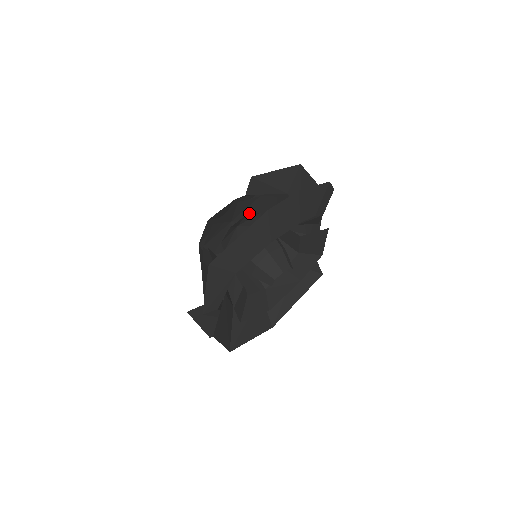
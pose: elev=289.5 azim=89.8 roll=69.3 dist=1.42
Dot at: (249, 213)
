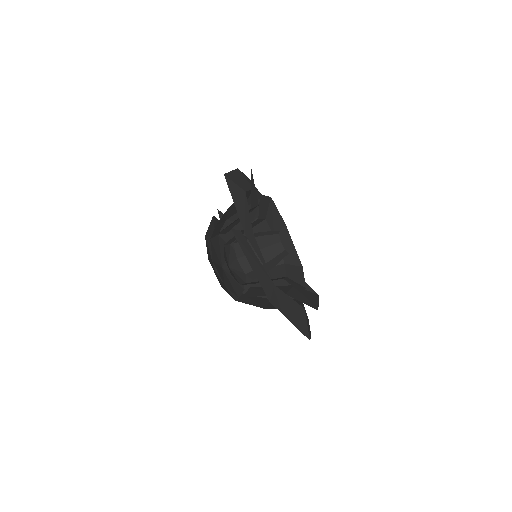
Dot at: occluded
